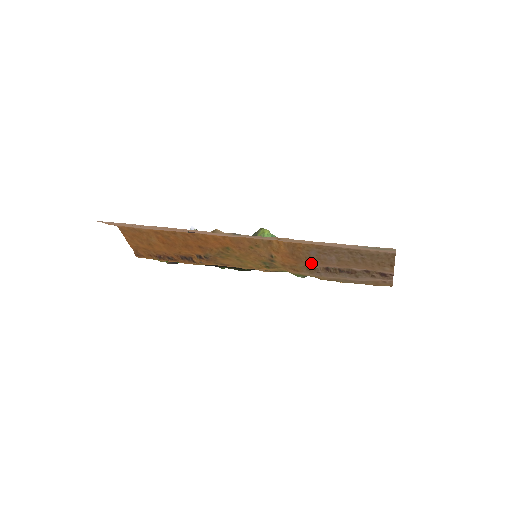
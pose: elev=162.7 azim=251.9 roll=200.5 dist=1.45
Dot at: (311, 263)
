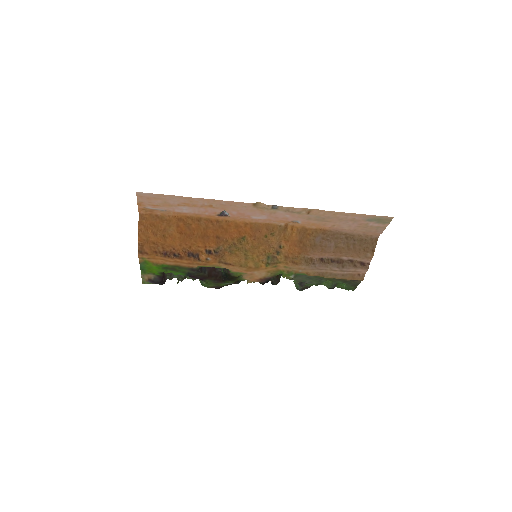
Dot at: (313, 251)
